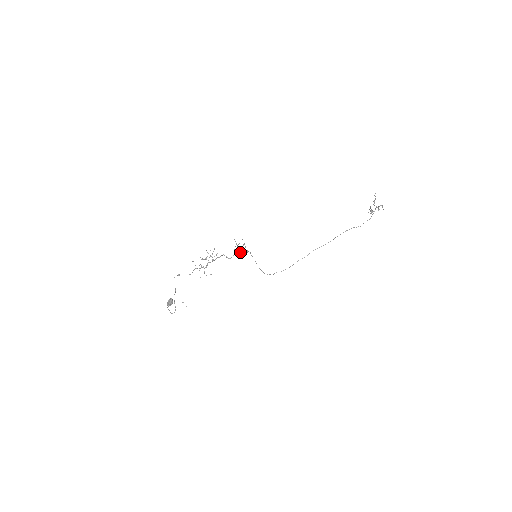
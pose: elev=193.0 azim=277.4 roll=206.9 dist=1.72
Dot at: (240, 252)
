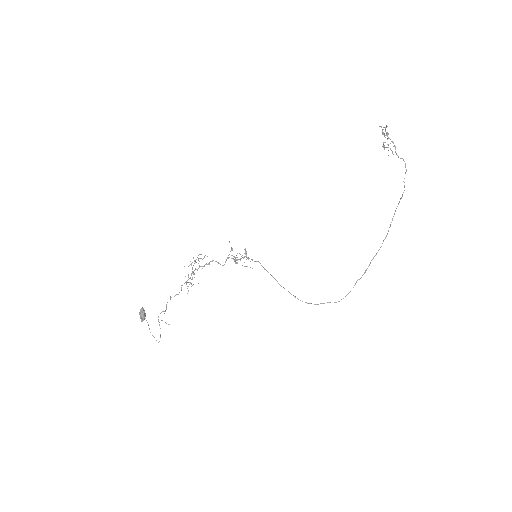
Dot at: (237, 257)
